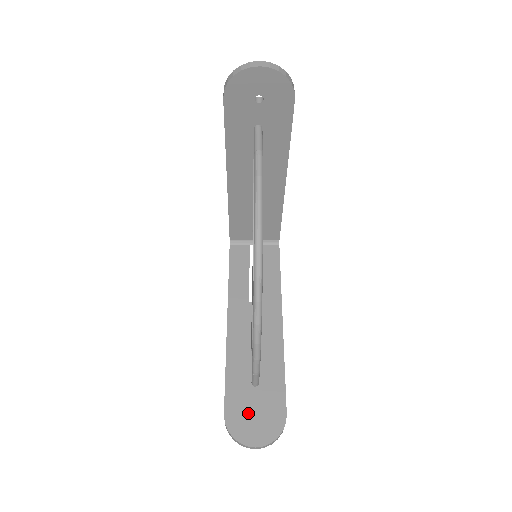
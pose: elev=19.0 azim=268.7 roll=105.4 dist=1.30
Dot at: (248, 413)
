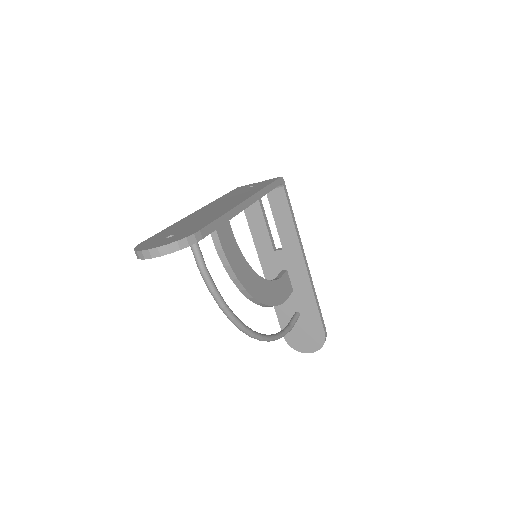
Dot at: (298, 334)
